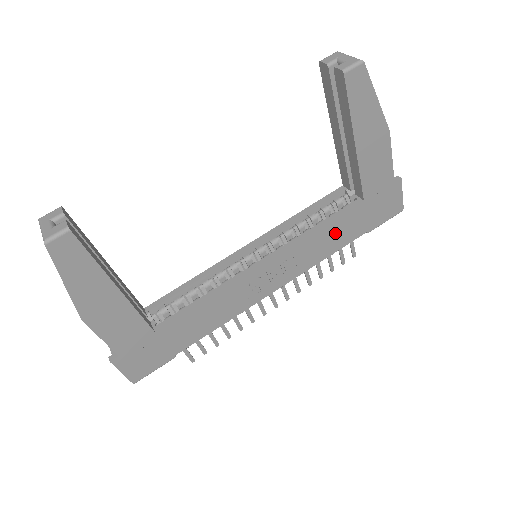
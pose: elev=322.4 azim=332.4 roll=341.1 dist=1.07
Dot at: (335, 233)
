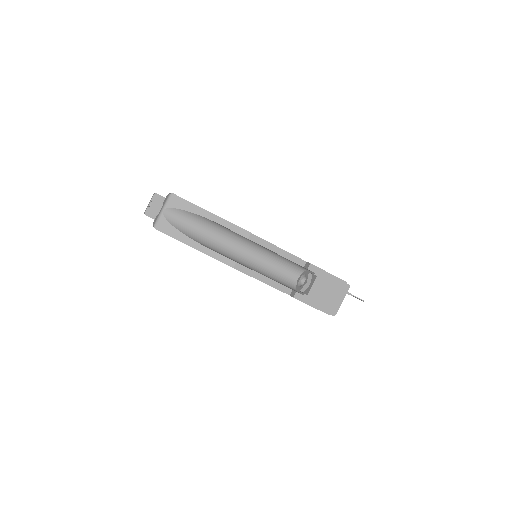
Dot at: occluded
